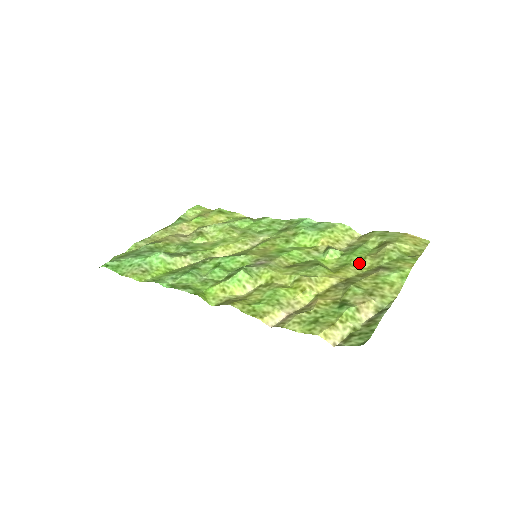
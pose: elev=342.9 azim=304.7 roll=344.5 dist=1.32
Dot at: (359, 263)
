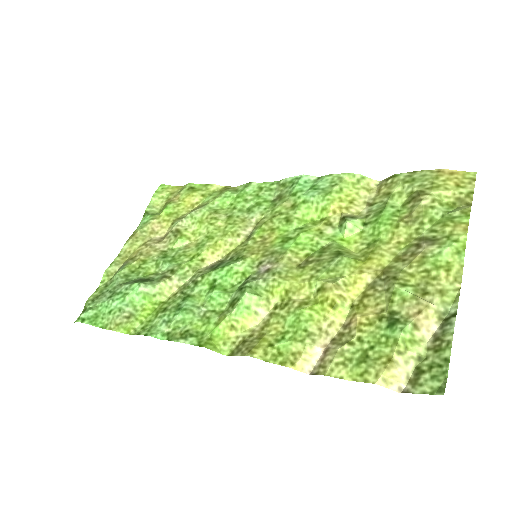
Dot at: (391, 236)
